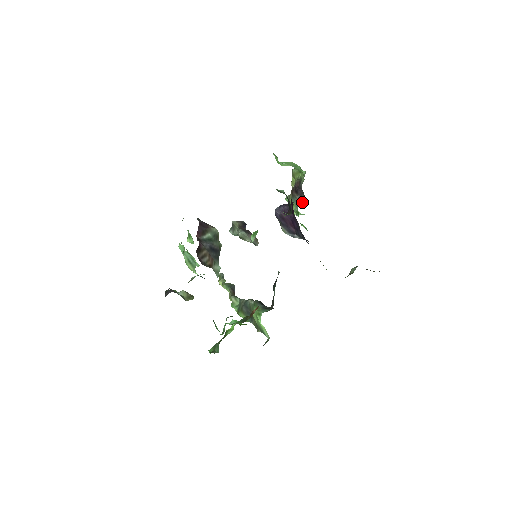
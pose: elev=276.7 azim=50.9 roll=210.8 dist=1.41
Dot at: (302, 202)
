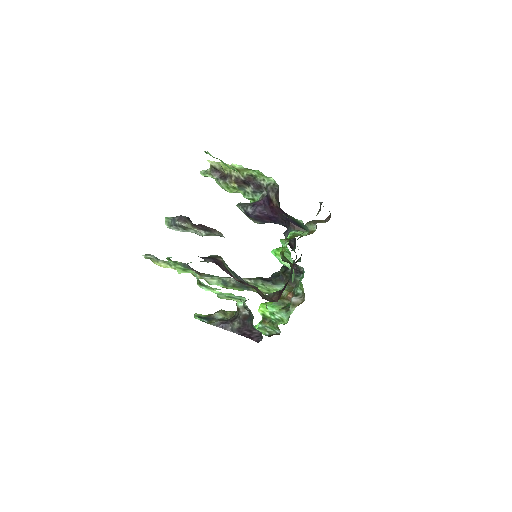
Dot at: (259, 193)
